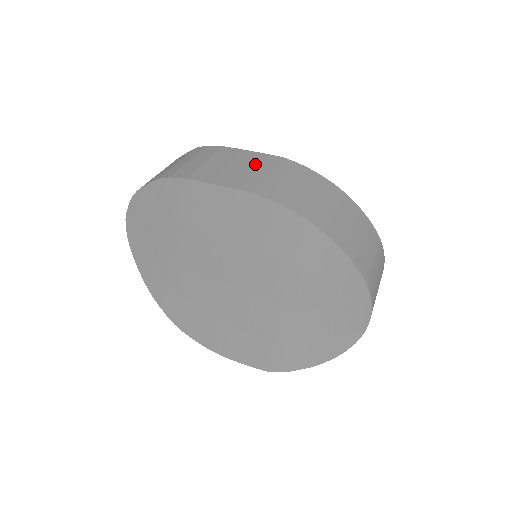
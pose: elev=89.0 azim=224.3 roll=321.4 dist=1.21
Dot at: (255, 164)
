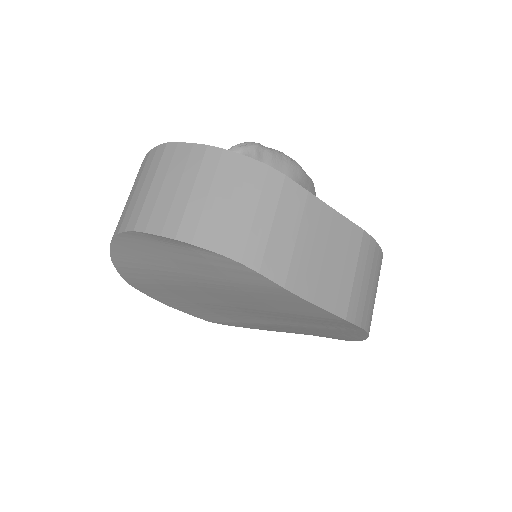
Dot at: (343, 250)
